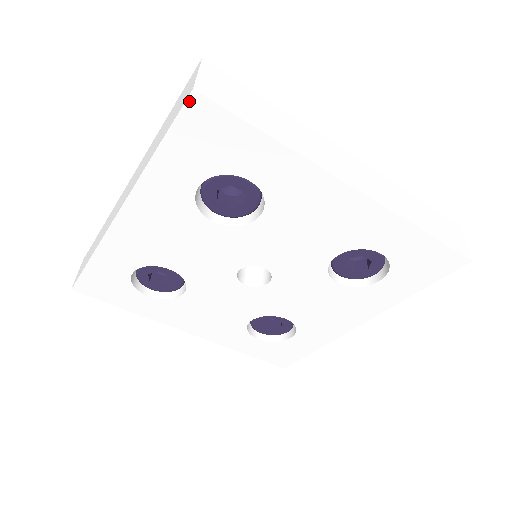
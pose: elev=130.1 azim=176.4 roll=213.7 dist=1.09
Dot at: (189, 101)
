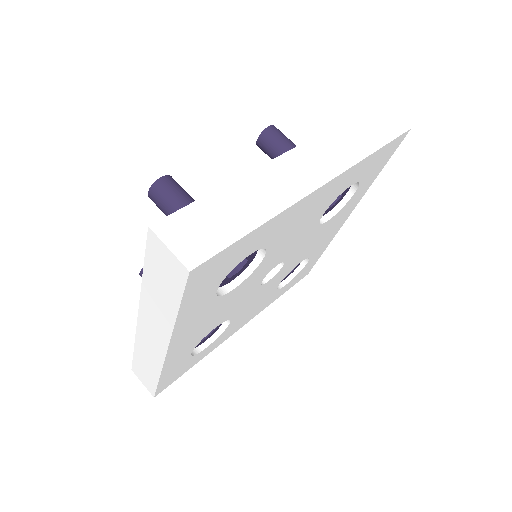
Dot at: (189, 277)
